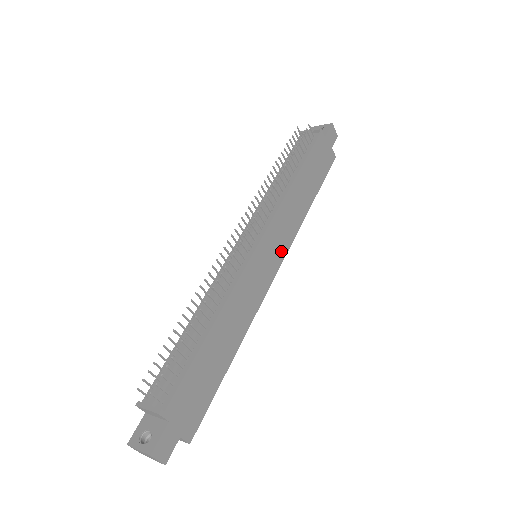
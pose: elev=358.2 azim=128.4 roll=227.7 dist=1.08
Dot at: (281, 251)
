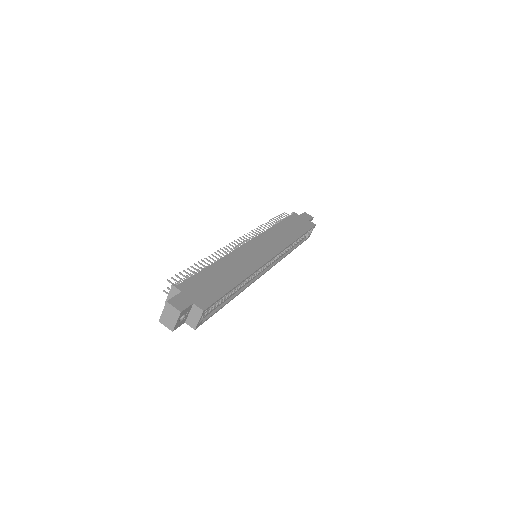
Dot at: (274, 250)
